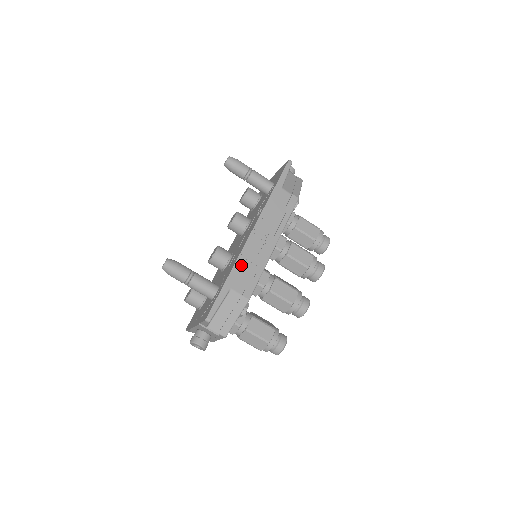
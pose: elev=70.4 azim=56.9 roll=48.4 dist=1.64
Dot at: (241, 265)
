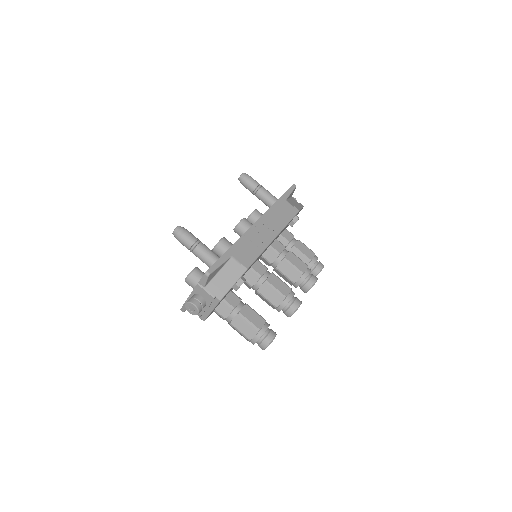
Dot at: (244, 242)
